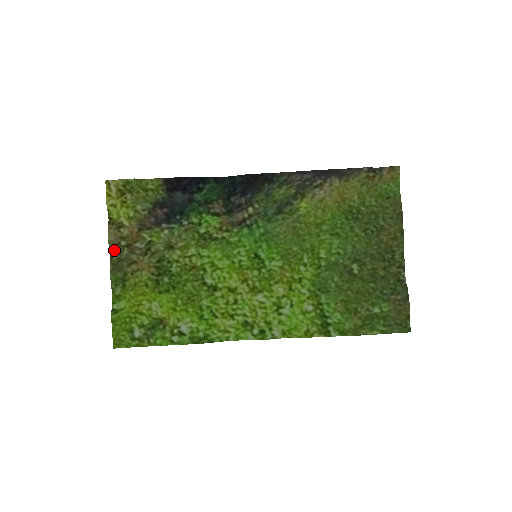
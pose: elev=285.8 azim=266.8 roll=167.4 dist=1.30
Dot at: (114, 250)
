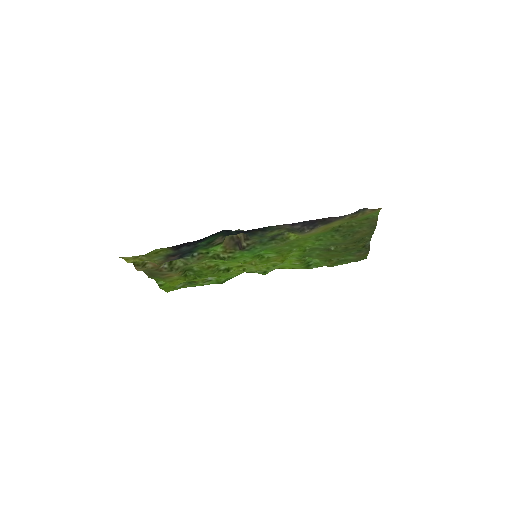
Dot at: (145, 270)
